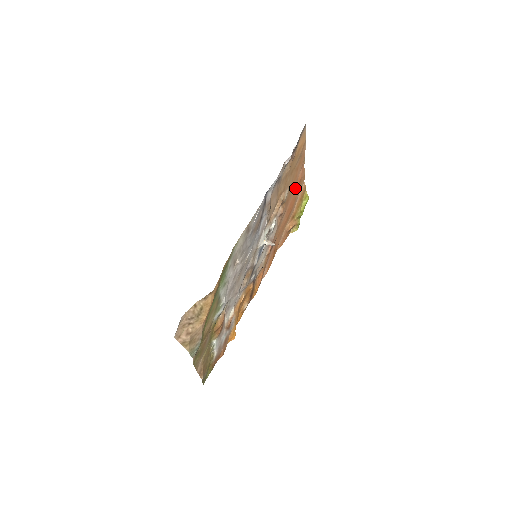
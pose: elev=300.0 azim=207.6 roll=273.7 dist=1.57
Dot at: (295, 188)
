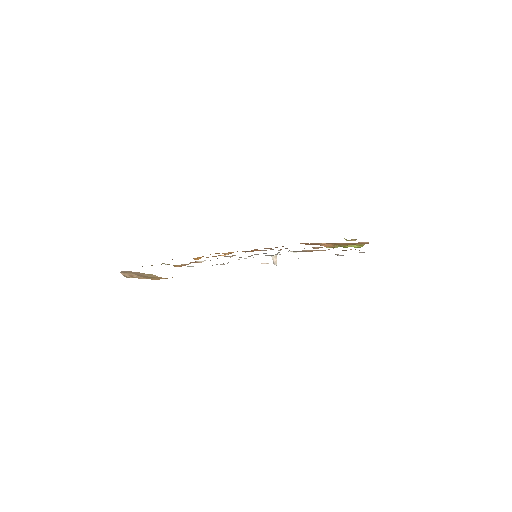
Dot at: occluded
